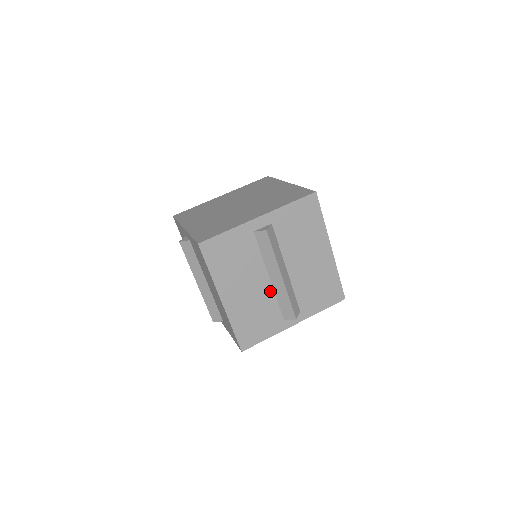
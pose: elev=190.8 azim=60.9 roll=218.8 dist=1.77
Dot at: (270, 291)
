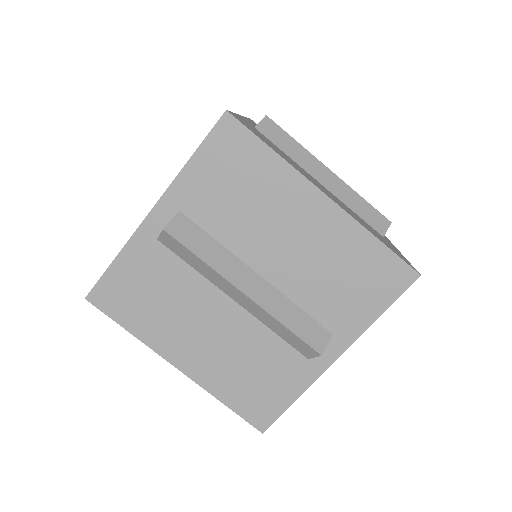
Dot at: (250, 321)
